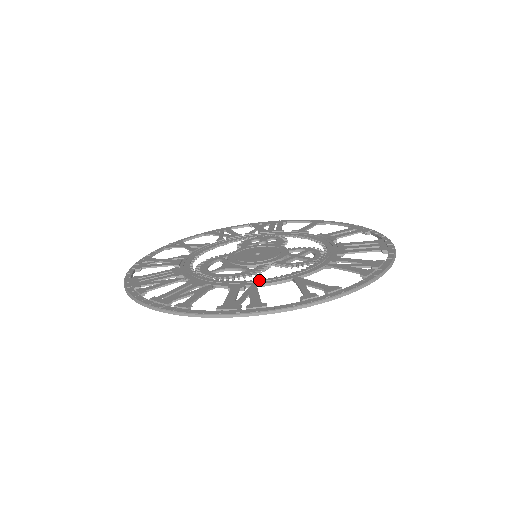
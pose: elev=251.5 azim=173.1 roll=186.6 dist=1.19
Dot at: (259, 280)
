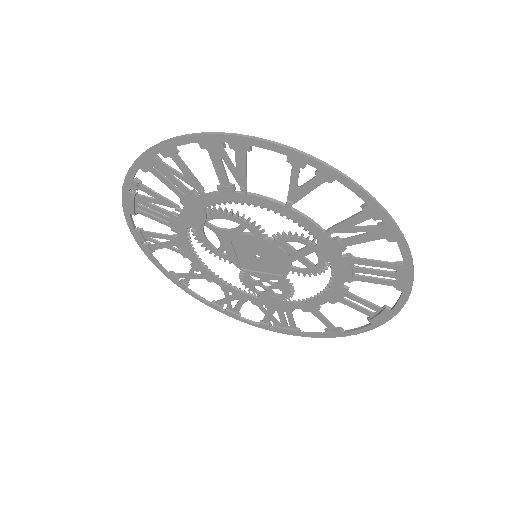
Dot at: (251, 200)
